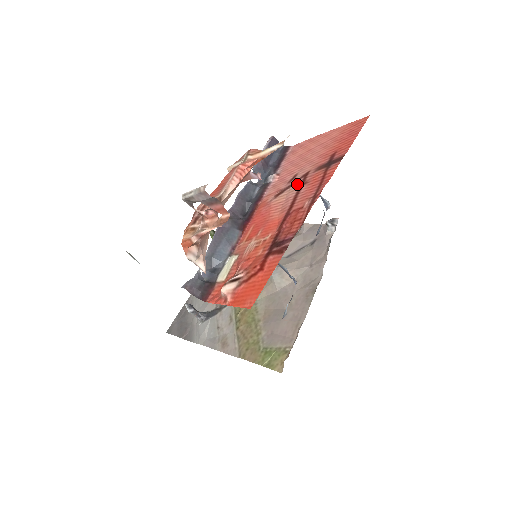
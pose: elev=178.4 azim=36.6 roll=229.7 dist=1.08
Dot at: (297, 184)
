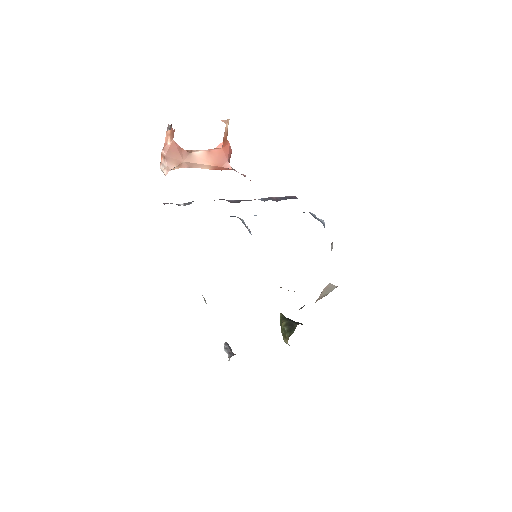
Dot at: occluded
